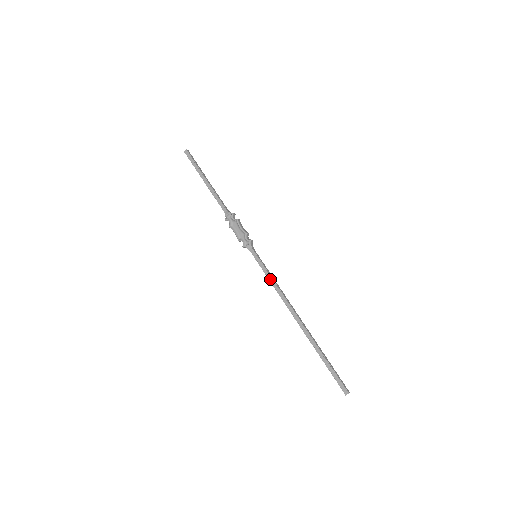
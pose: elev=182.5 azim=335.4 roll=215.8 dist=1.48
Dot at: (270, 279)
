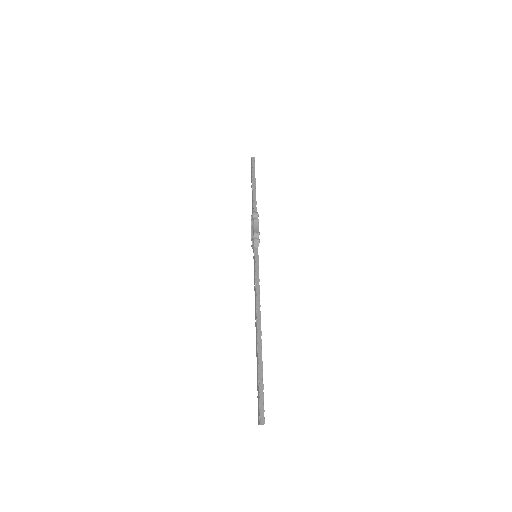
Dot at: (254, 280)
